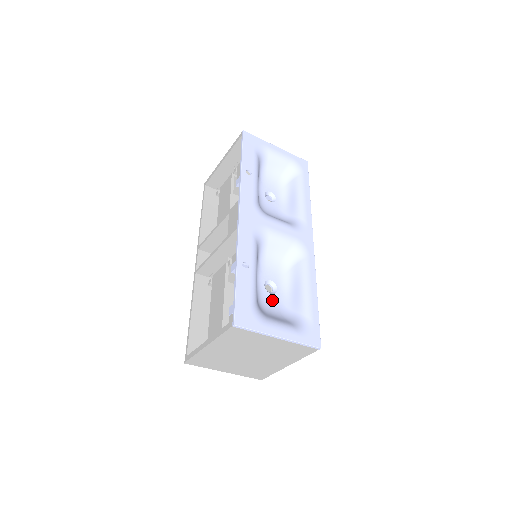
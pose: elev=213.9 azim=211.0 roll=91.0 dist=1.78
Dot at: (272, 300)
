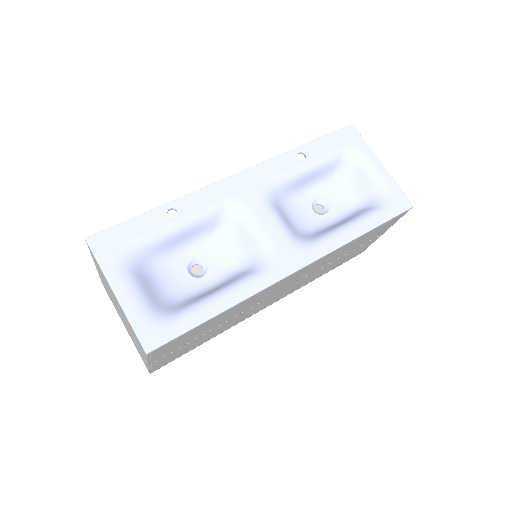
Dot at: (181, 278)
